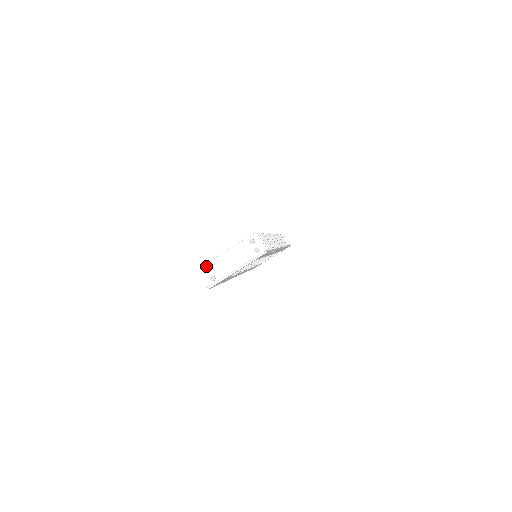
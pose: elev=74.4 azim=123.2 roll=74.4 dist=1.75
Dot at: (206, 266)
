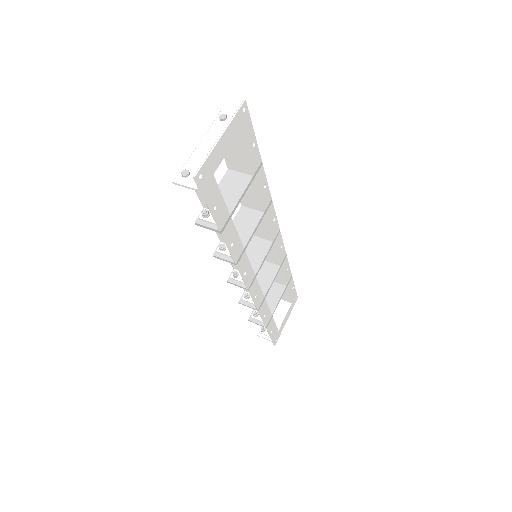
Dot at: (181, 172)
